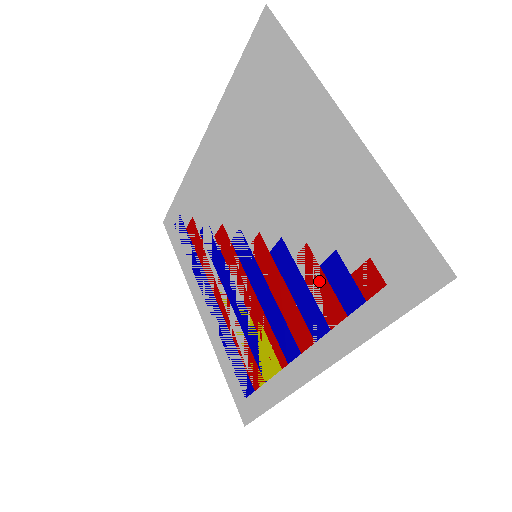
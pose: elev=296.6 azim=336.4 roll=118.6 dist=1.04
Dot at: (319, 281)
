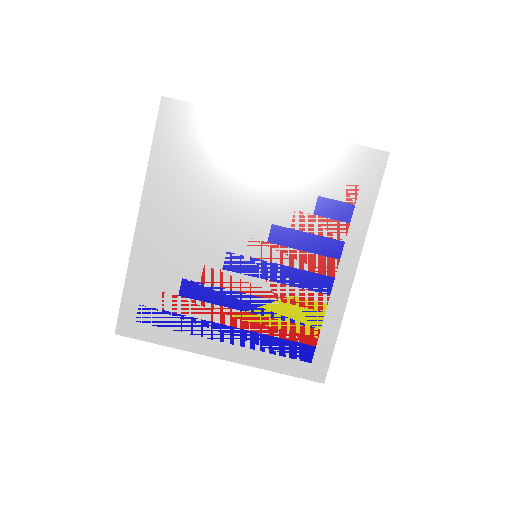
Dot at: (319, 223)
